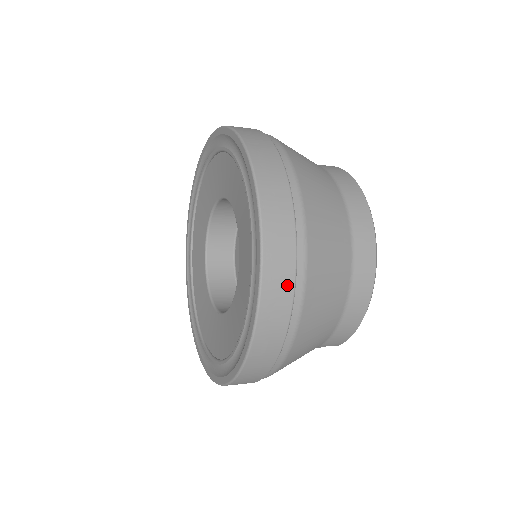
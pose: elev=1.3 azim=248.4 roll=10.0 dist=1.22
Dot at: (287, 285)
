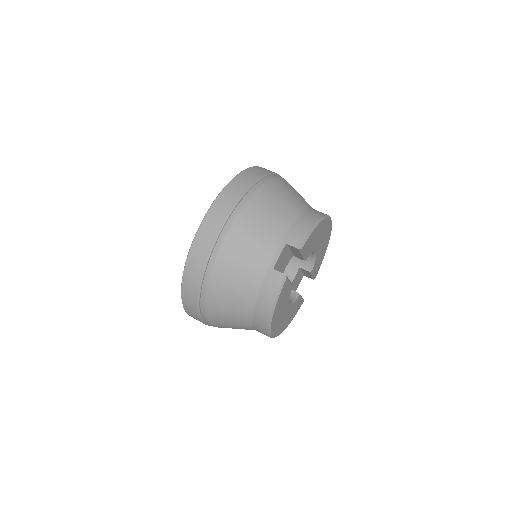
Dot at: occluded
